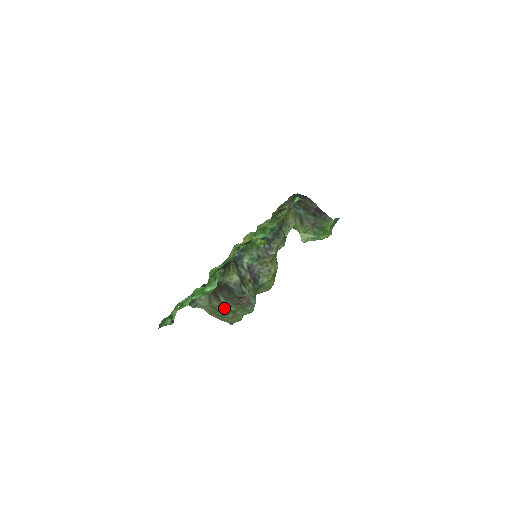
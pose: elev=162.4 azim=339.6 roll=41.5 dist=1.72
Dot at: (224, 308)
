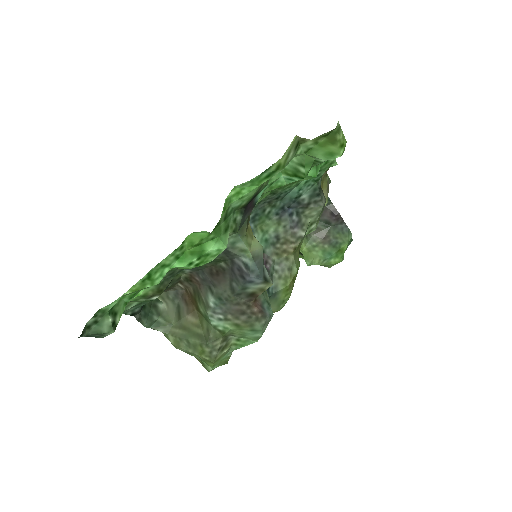
Dot at: (209, 326)
